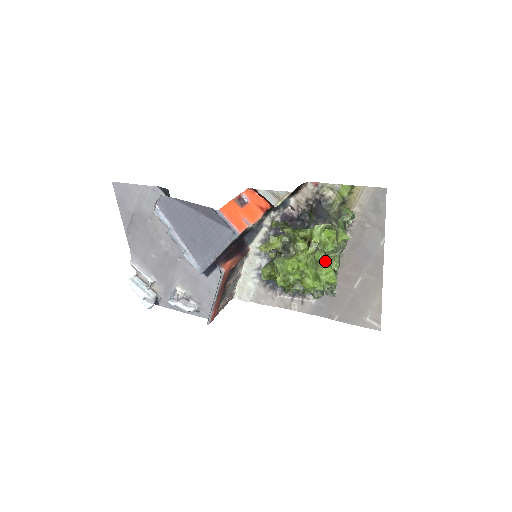
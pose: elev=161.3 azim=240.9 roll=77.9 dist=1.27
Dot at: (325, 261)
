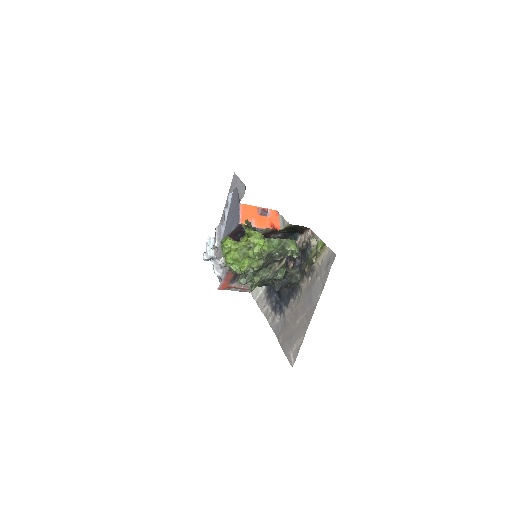
Dot at: (250, 257)
